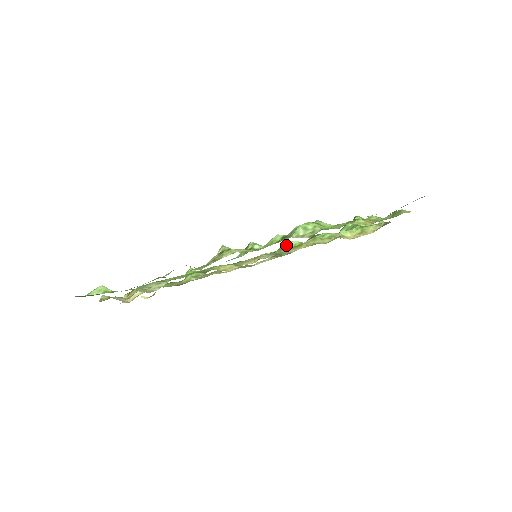
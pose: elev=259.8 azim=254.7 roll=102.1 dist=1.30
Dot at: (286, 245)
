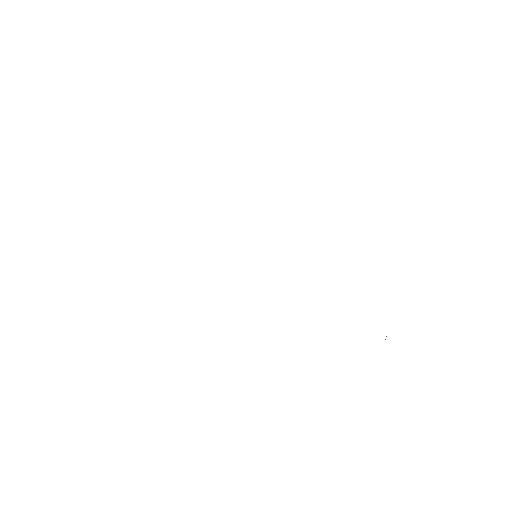
Dot at: occluded
